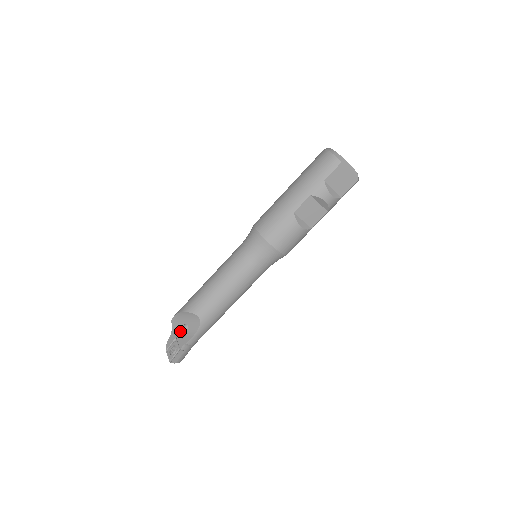
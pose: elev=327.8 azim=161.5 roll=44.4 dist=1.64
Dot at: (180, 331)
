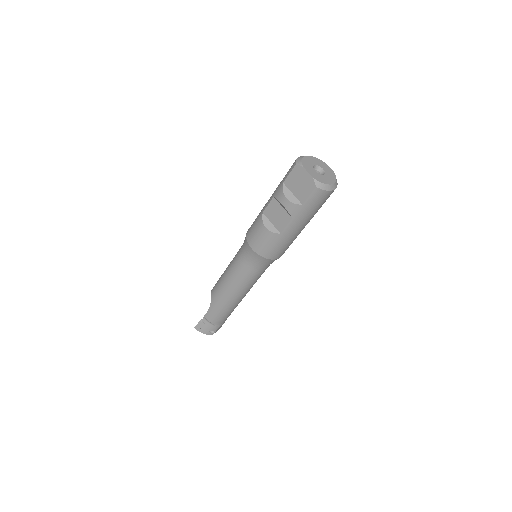
Dot at: occluded
